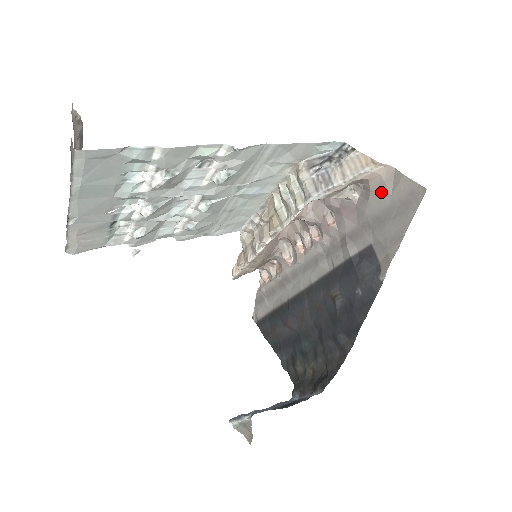
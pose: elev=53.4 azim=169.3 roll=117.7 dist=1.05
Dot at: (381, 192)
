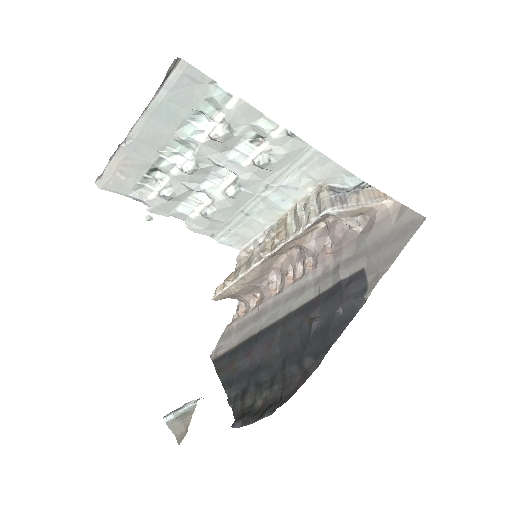
Dot at: (385, 222)
